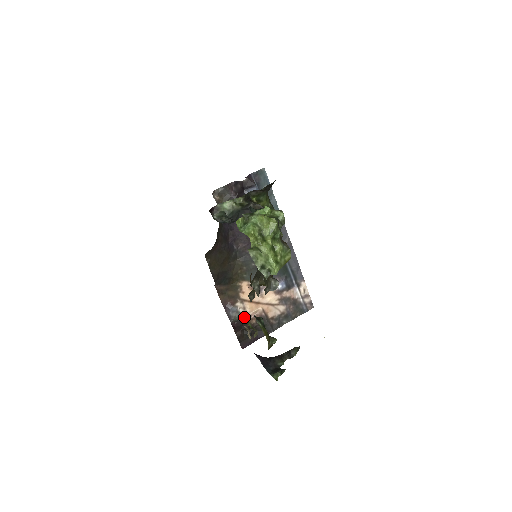
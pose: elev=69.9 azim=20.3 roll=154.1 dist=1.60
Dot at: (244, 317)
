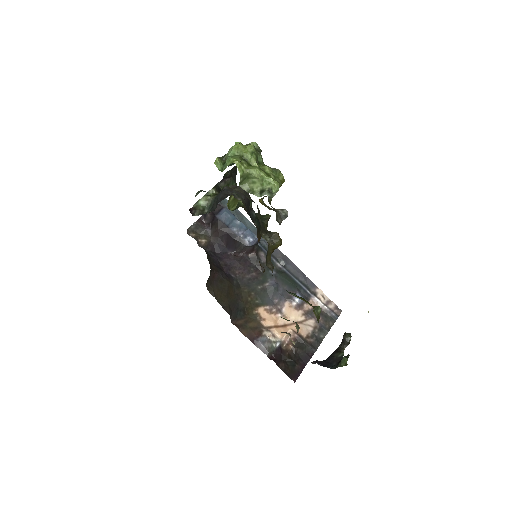
Dot at: (278, 345)
